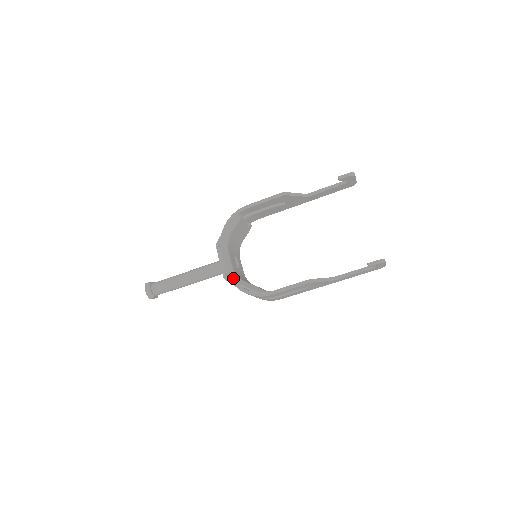
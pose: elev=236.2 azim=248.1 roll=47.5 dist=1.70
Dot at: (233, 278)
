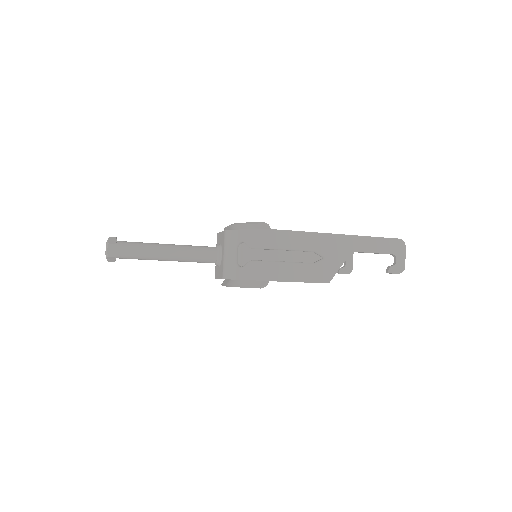
Dot at: occluded
